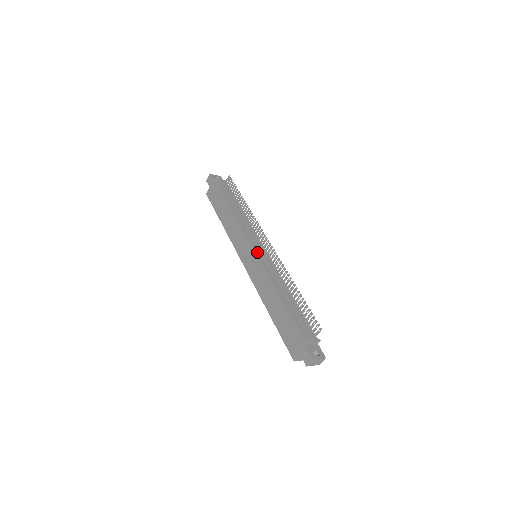
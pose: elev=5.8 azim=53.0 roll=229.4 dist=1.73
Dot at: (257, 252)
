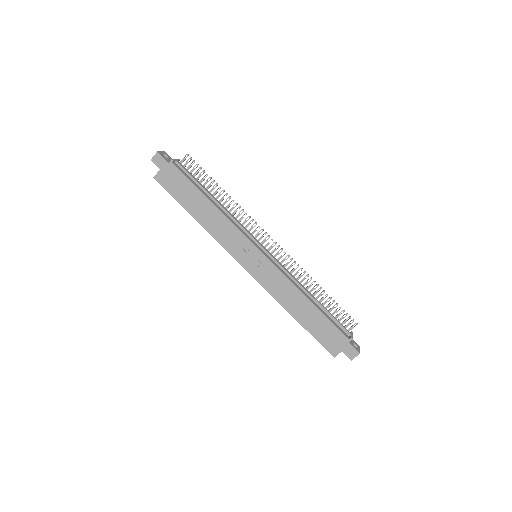
Dot at: (265, 254)
